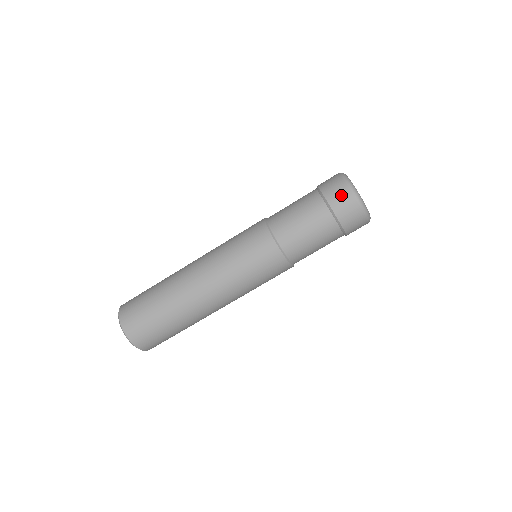
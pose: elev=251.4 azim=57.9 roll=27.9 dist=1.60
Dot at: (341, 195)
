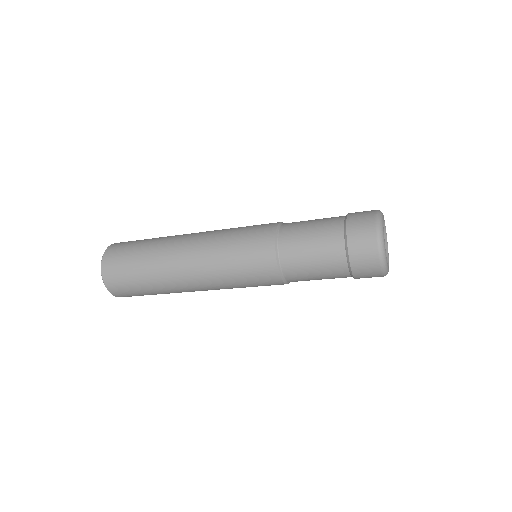
Dot at: occluded
